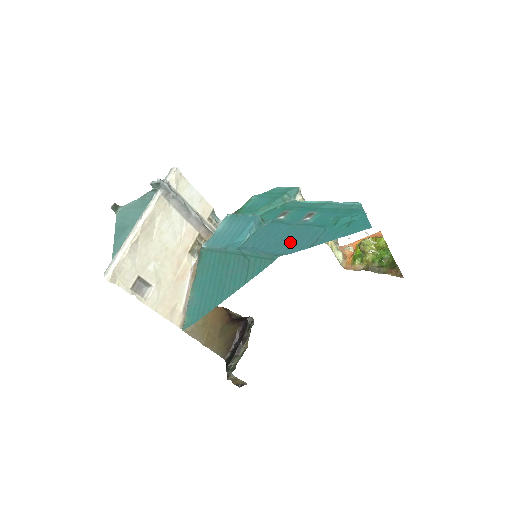
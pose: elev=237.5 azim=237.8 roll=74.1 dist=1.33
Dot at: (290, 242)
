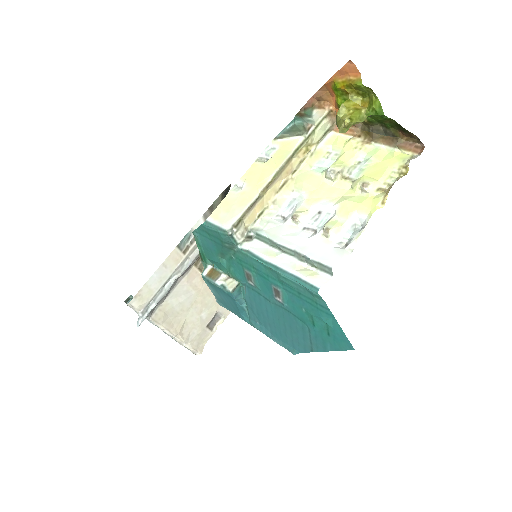
Dot at: (288, 334)
